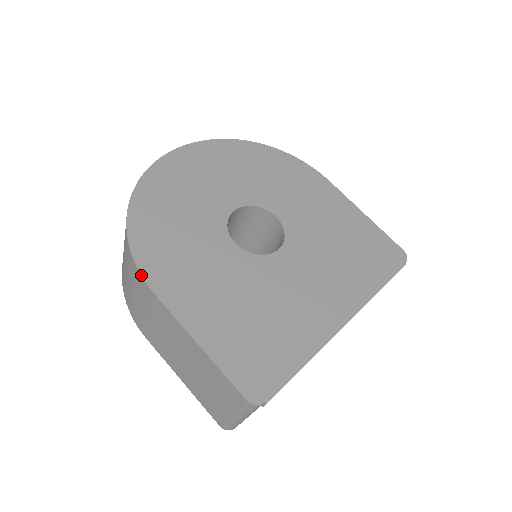
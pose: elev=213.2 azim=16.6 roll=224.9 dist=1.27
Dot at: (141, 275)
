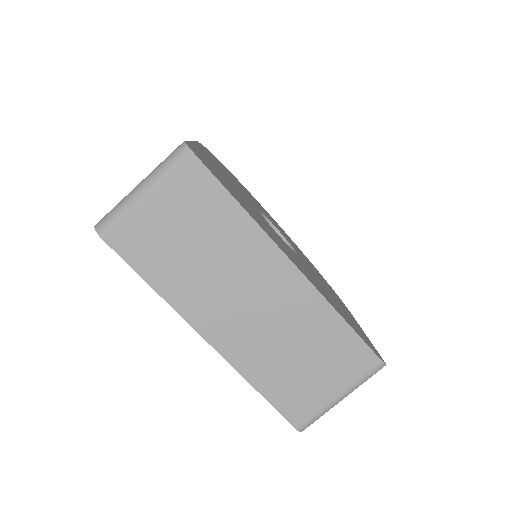
Dot at: (200, 143)
